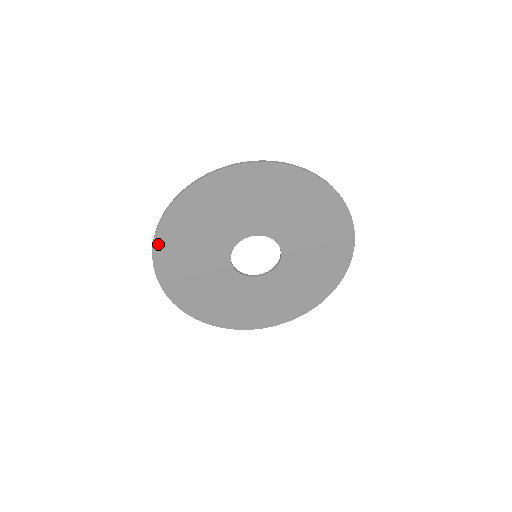
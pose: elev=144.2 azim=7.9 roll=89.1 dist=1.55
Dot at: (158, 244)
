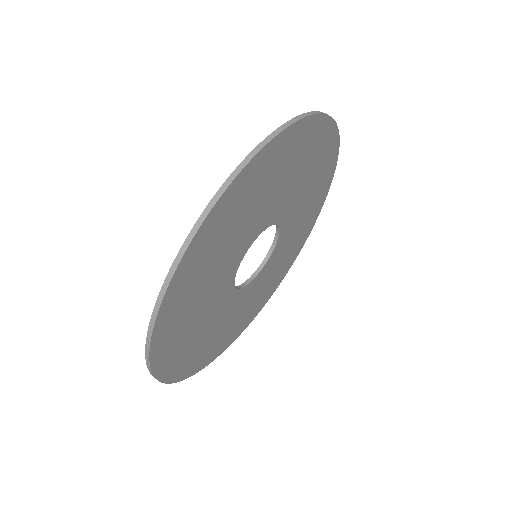
Dot at: (179, 273)
